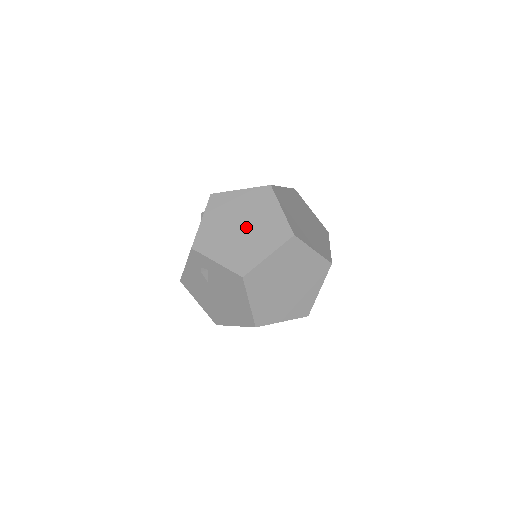
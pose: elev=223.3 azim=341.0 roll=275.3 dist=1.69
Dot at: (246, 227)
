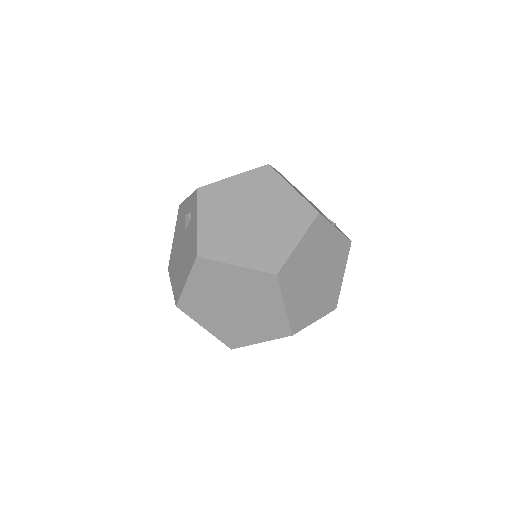
Dot at: (254, 222)
